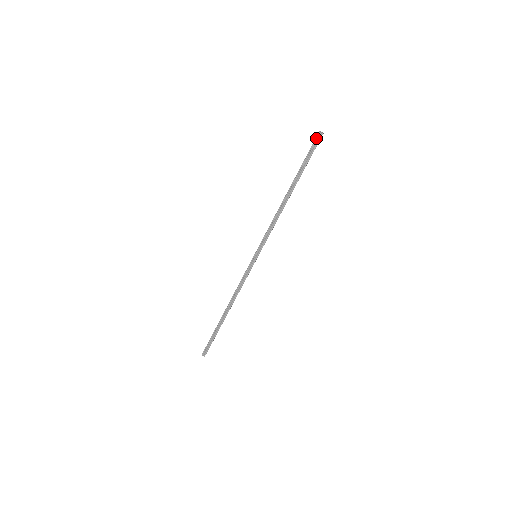
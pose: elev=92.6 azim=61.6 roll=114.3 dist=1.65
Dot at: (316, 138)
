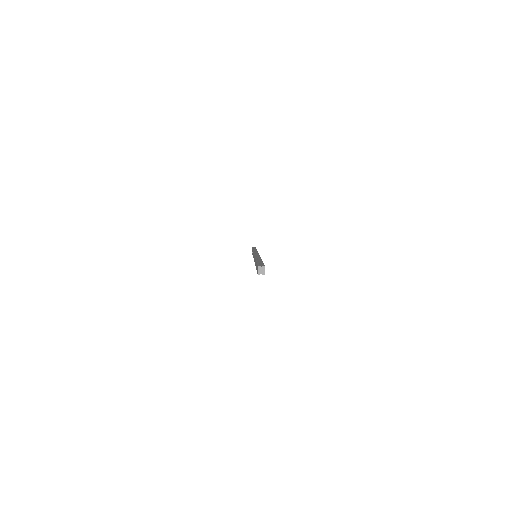
Dot at: occluded
